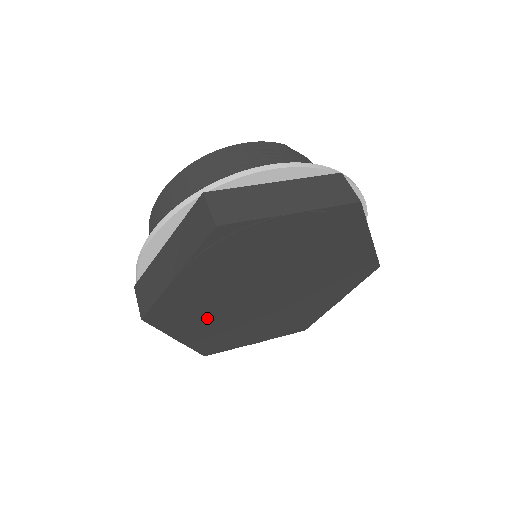
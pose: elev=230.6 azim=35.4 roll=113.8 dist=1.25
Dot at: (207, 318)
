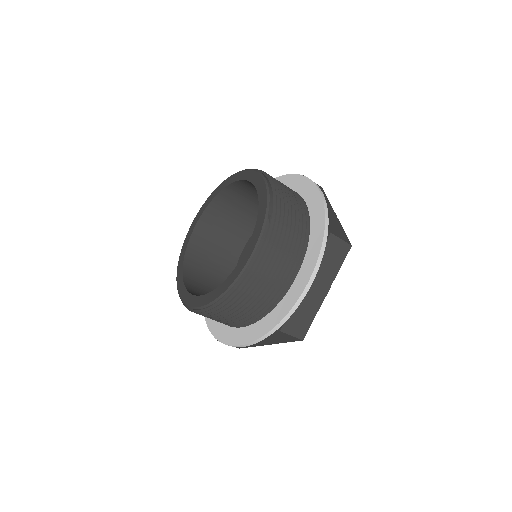
Dot at: occluded
